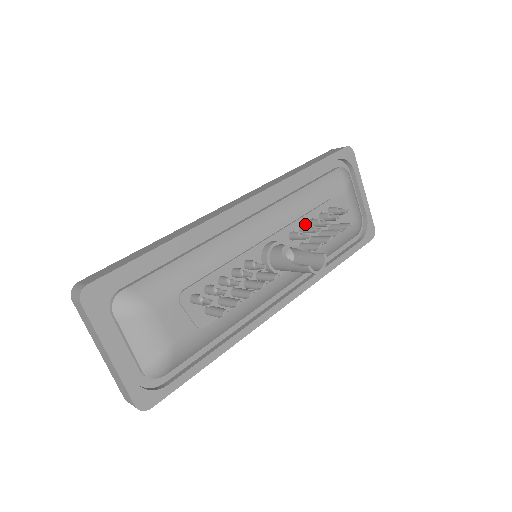
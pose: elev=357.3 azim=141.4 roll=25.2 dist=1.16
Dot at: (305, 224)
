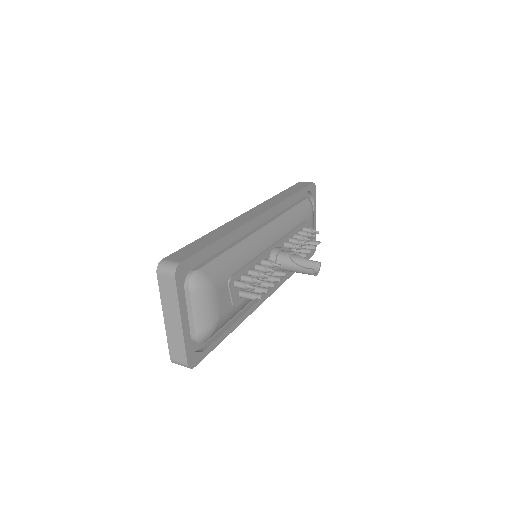
Dot at: (292, 237)
